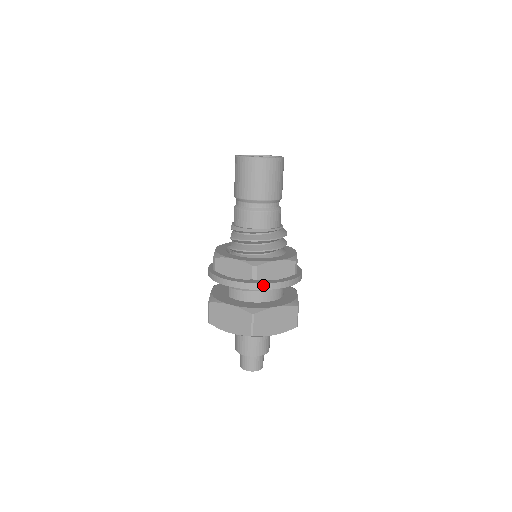
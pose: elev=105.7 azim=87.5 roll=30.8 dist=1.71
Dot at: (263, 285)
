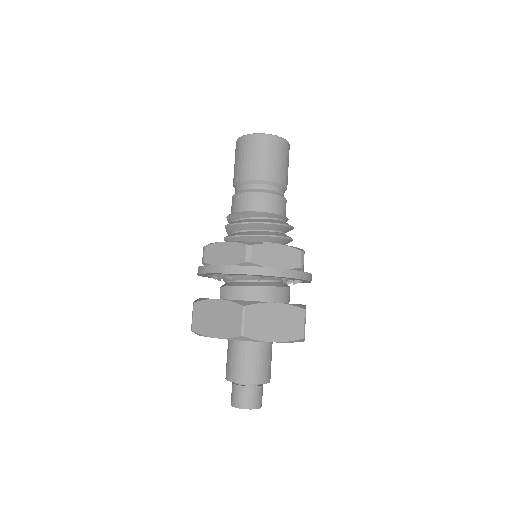
Dot at: (258, 269)
